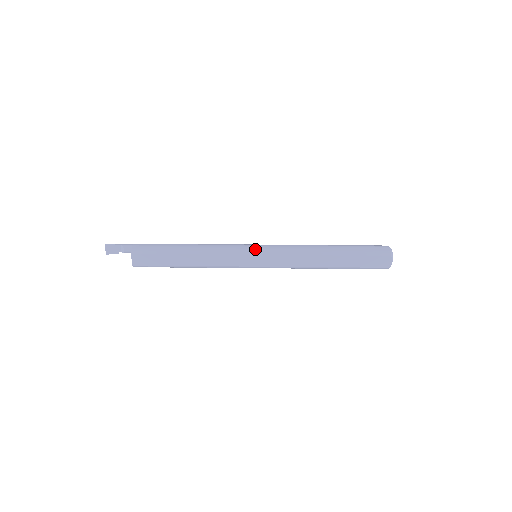
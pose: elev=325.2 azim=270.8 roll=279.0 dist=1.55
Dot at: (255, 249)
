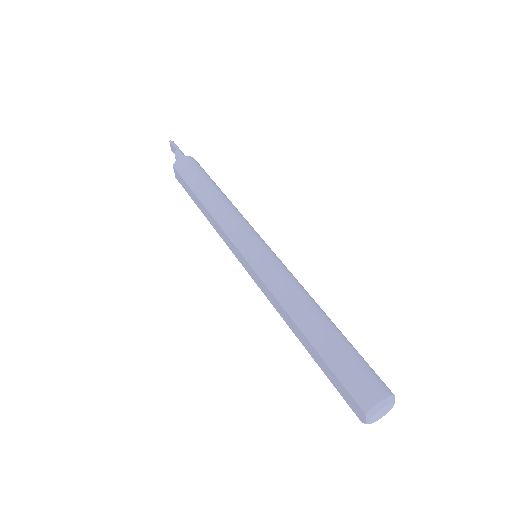
Dot at: (247, 249)
